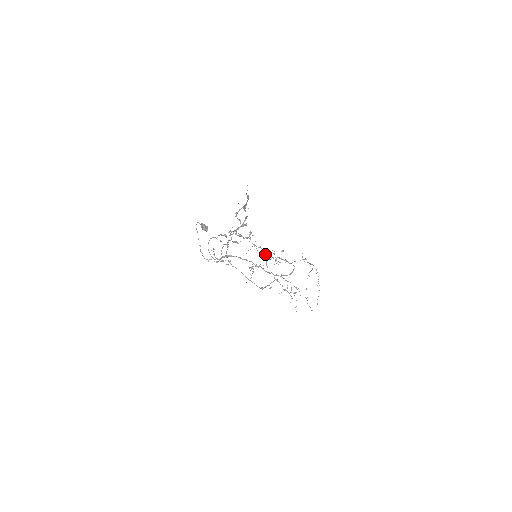
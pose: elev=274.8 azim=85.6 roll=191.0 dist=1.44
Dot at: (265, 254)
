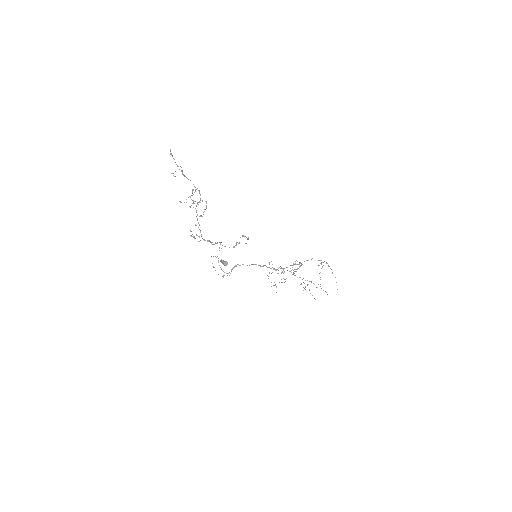
Dot at: occluded
